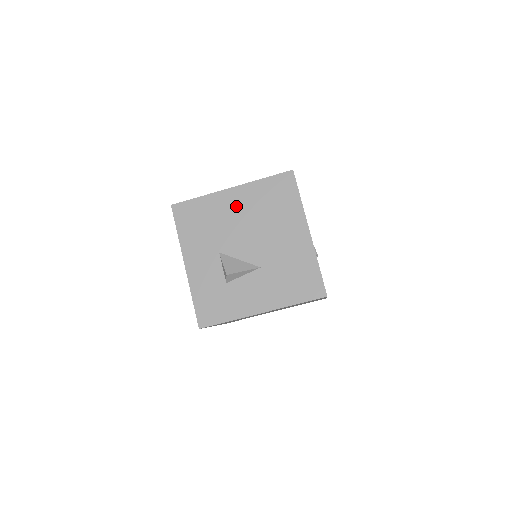
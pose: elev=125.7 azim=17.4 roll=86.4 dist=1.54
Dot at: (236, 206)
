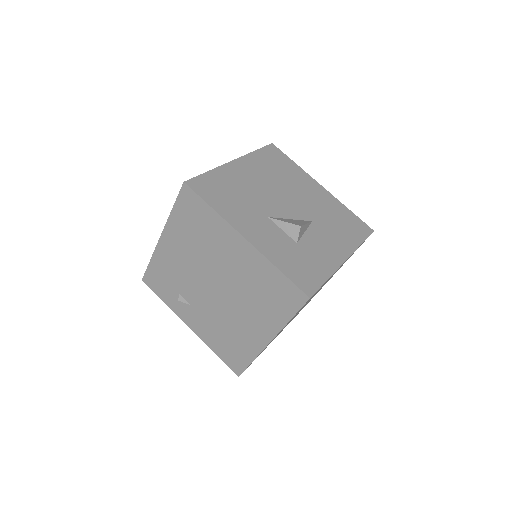
Dot at: (250, 174)
